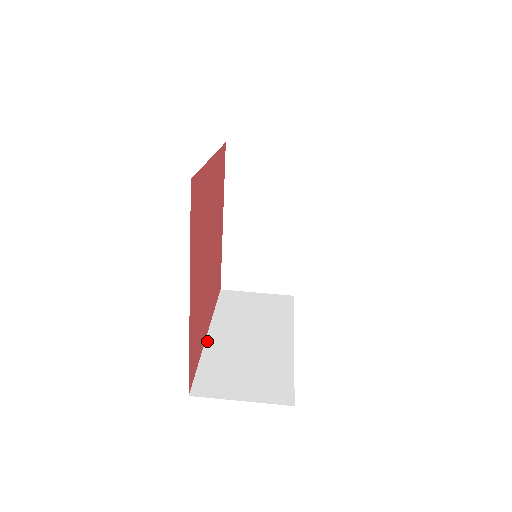
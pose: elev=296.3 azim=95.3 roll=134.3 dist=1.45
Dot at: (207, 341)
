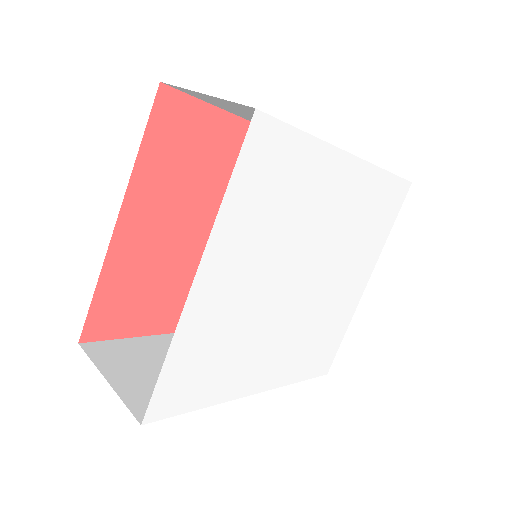
Dot at: (172, 334)
